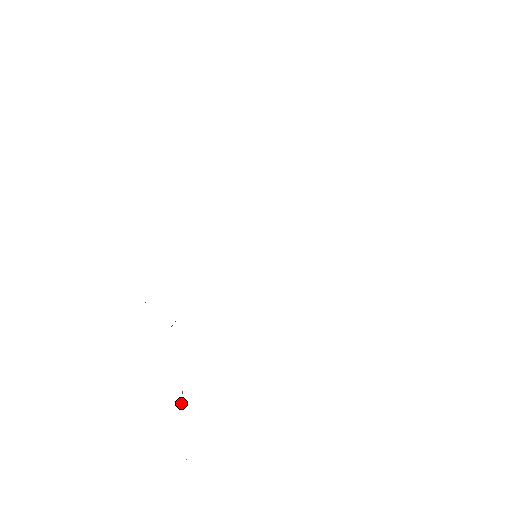
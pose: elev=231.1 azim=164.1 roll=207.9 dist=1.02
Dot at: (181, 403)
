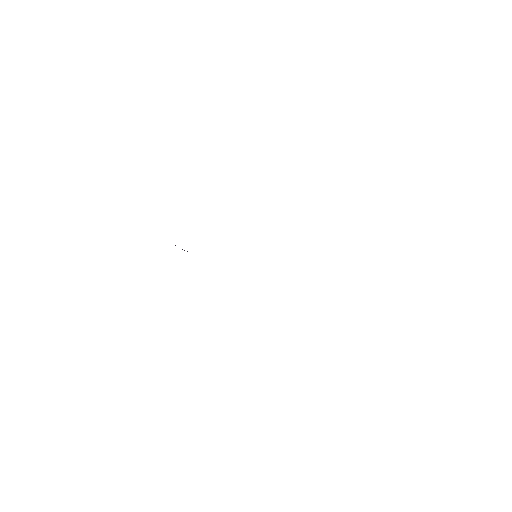
Dot at: occluded
